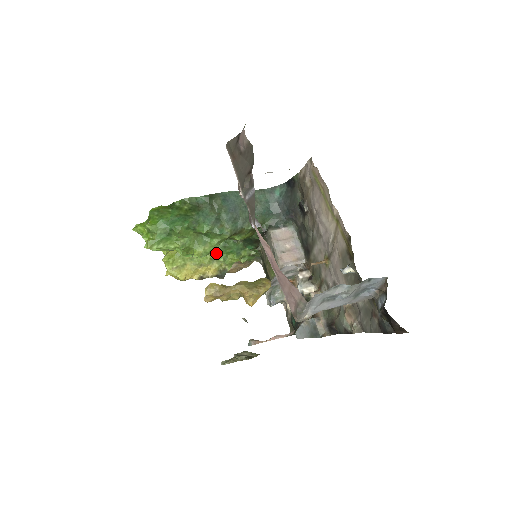
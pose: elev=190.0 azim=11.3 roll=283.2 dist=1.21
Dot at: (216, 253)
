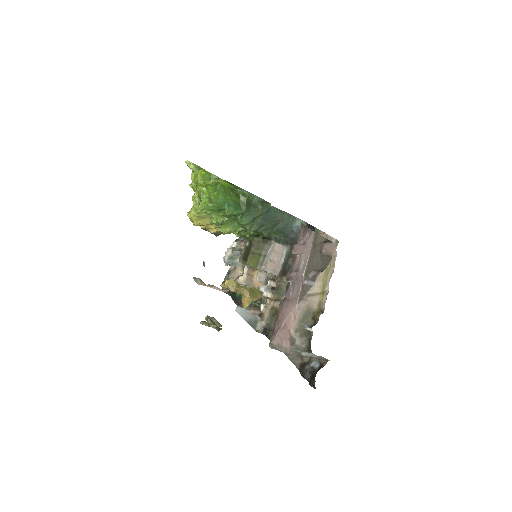
Dot at: occluded
